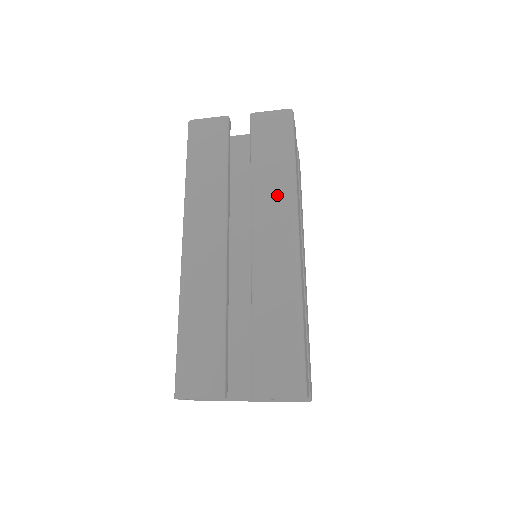
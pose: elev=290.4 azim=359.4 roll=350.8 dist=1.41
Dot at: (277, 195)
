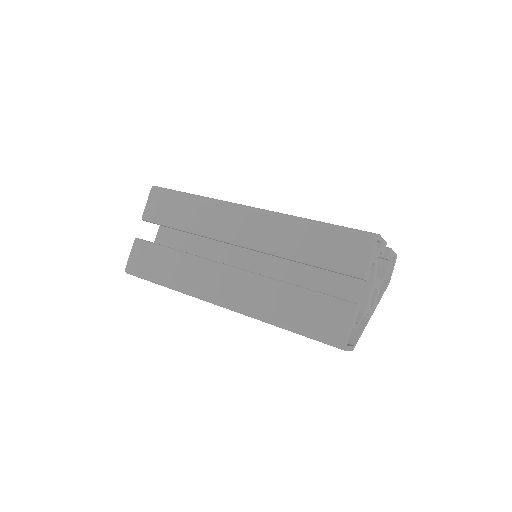
Dot at: (212, 215)
